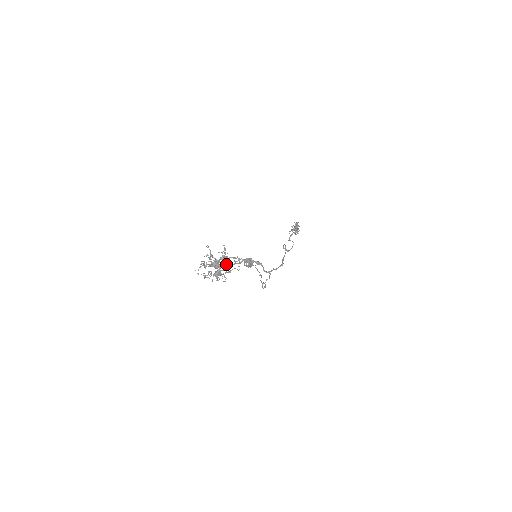
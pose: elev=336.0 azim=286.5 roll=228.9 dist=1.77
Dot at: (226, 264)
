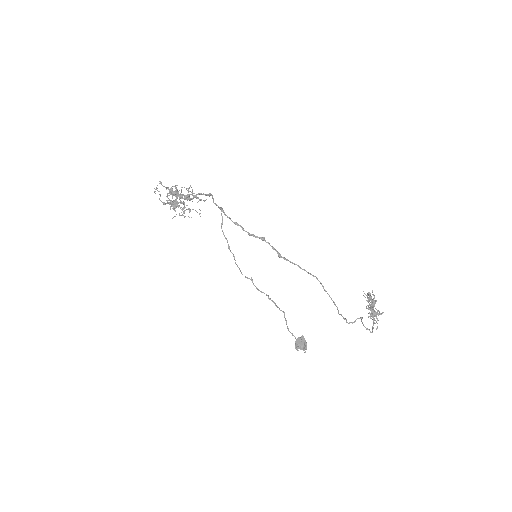
Dot at: (183, 195)
